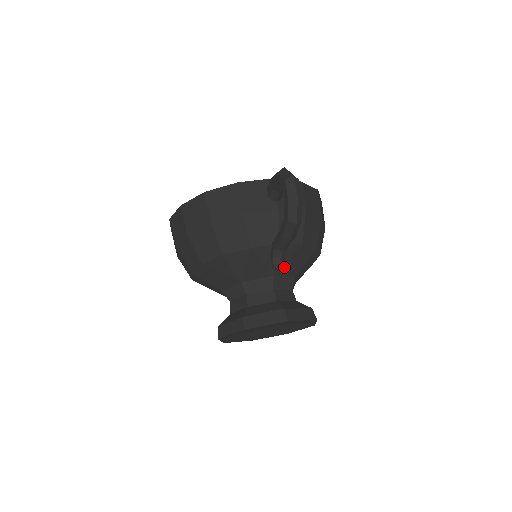
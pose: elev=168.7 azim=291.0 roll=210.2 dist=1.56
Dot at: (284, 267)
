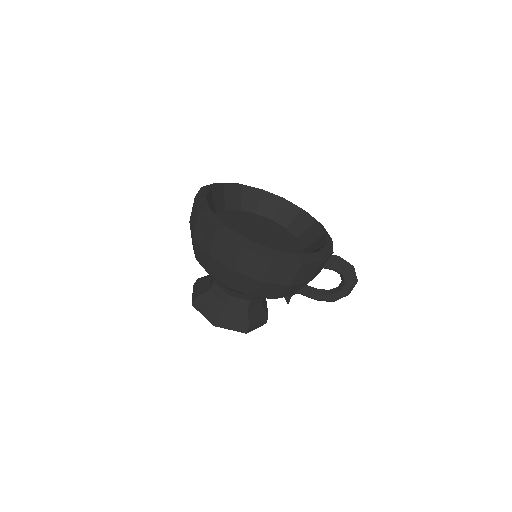
Dot at: (290, 298)
